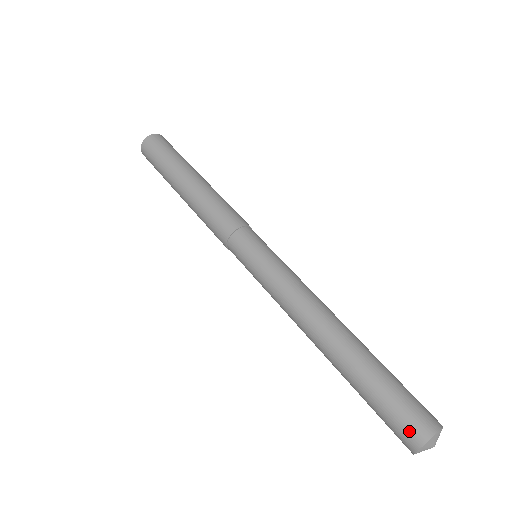
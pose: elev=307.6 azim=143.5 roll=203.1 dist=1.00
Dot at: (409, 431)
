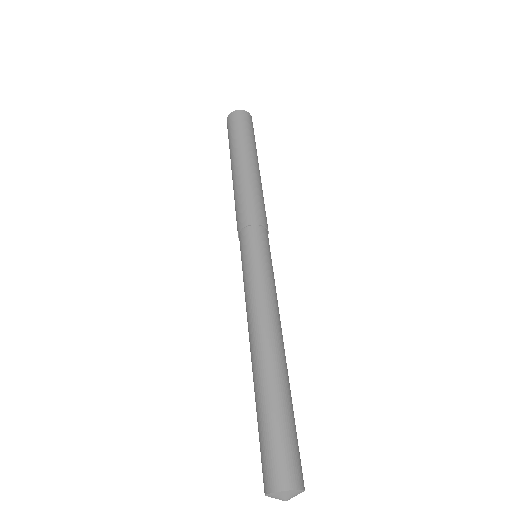
Dot at: (267, 474)
